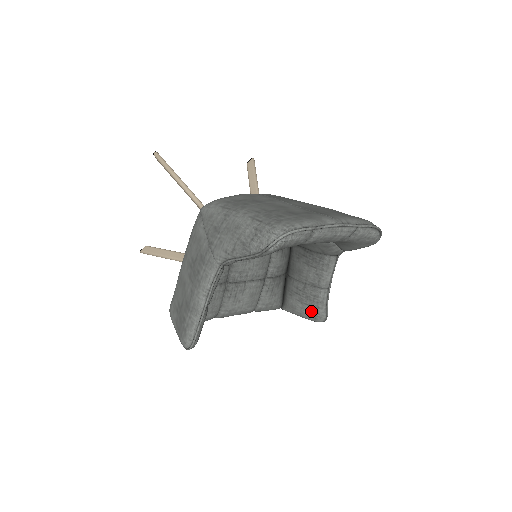
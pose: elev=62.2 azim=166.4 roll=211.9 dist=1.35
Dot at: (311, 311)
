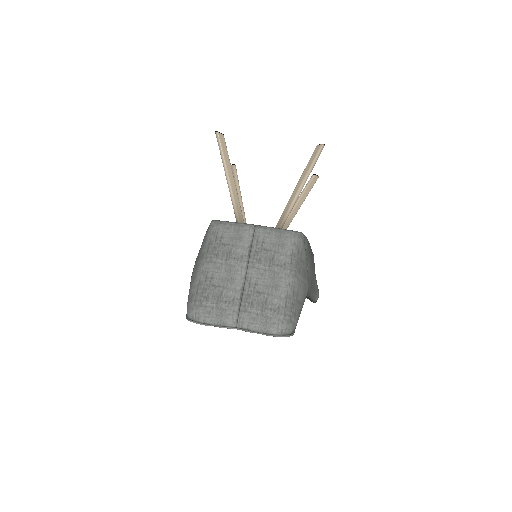
Dot at: occluded
